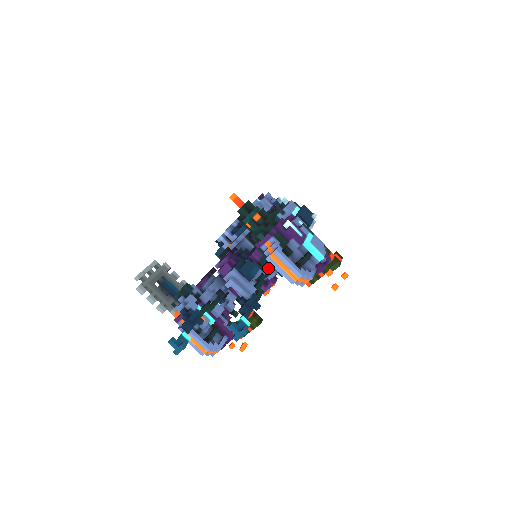
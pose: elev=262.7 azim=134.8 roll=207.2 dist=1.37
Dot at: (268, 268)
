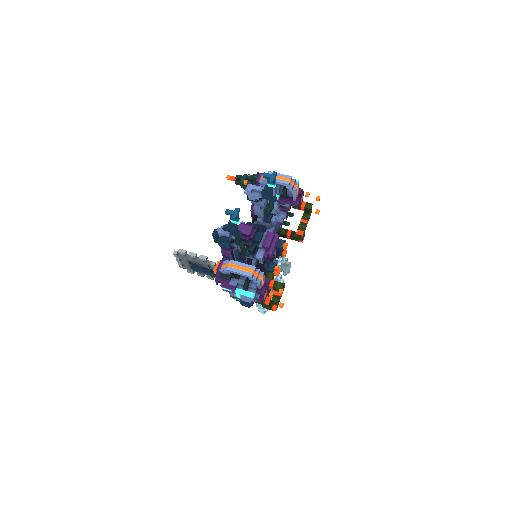
Dot at: occluded
